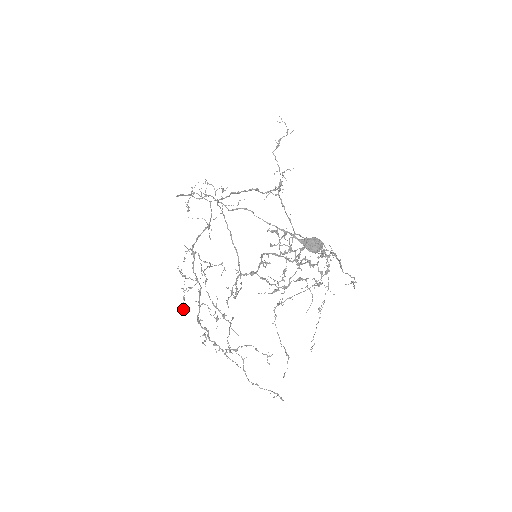
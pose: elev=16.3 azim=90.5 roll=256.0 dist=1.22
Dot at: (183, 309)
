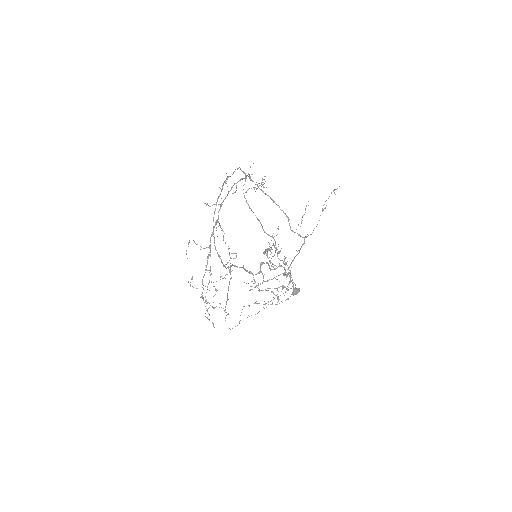
Dot at: occluded
